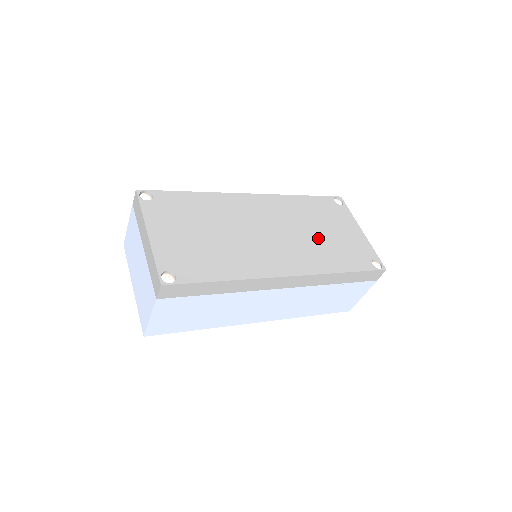
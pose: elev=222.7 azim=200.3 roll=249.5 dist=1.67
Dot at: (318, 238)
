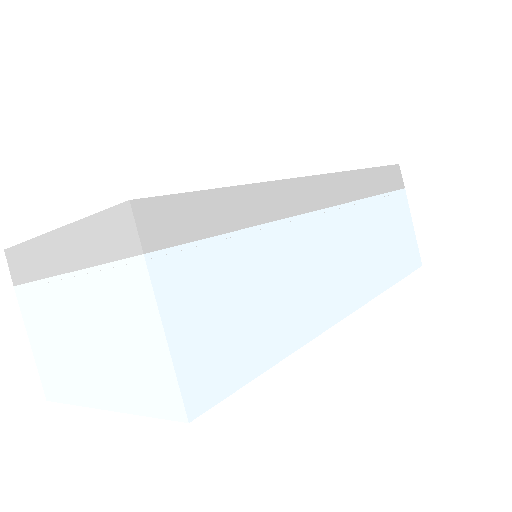
Dot at: occluded
